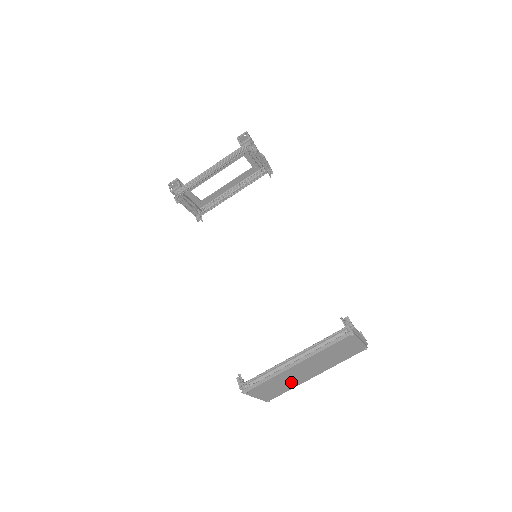
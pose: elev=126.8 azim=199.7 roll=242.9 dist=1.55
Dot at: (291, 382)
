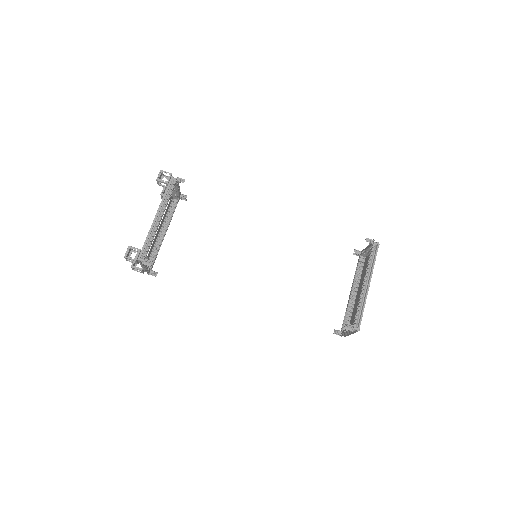
Dot at: (356, 307)
